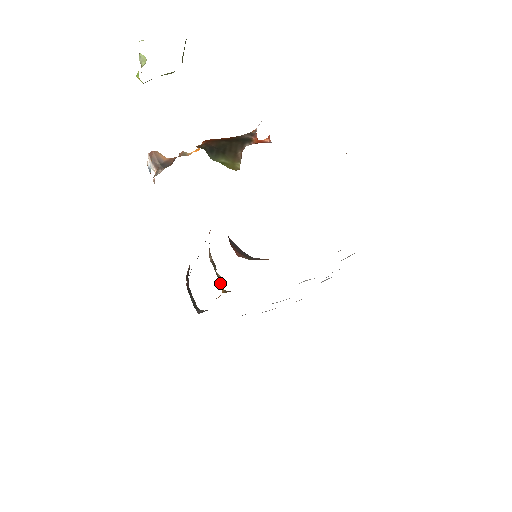
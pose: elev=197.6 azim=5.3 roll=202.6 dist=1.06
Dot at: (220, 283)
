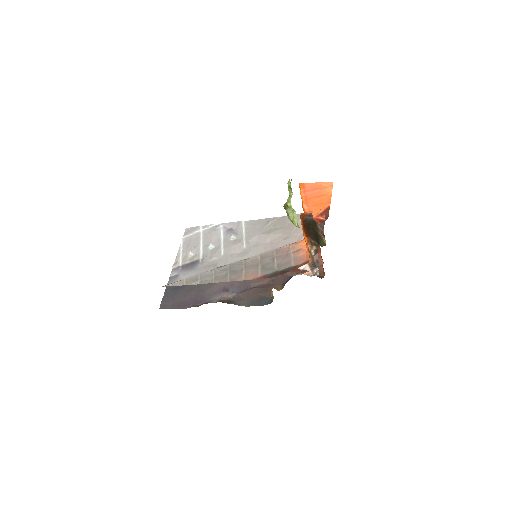
Dot at: occluded
